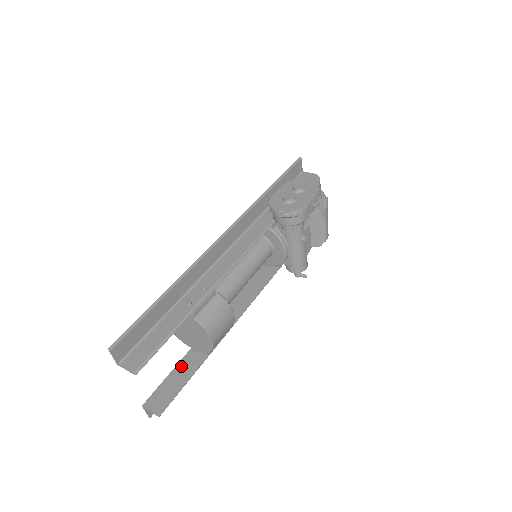
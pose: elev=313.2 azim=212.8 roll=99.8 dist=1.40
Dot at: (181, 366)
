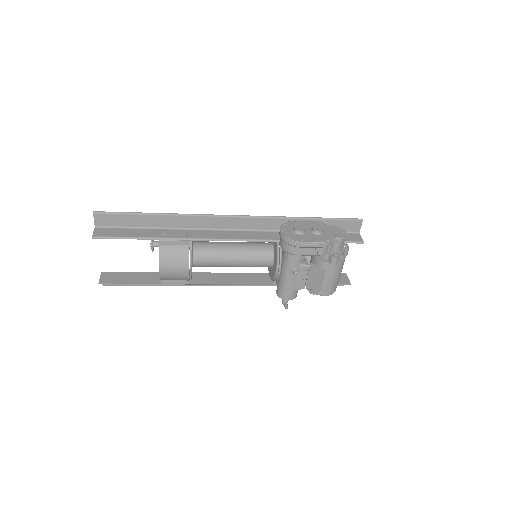
Dot at: (143, 274)
